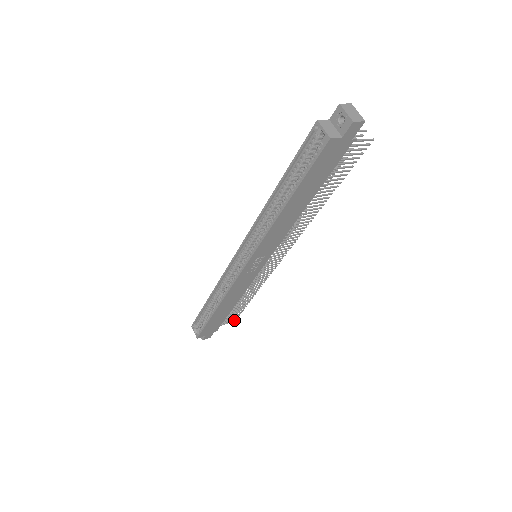
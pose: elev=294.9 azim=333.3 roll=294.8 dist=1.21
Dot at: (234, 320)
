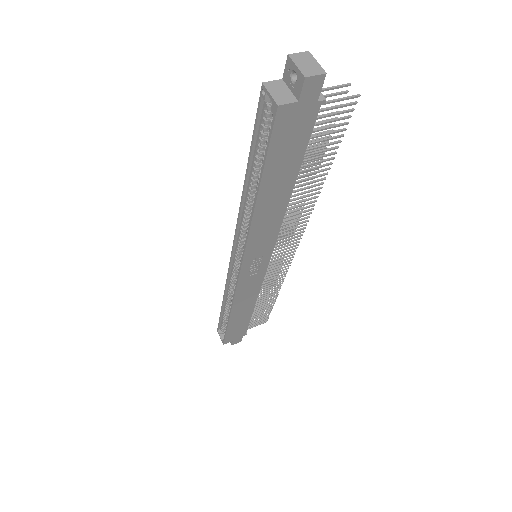
Dot at: (265, 321)
